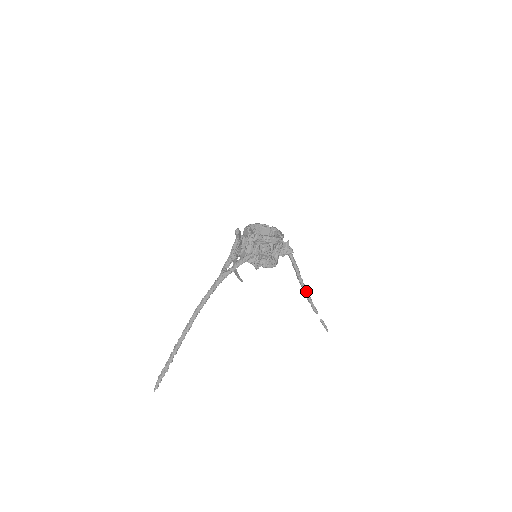
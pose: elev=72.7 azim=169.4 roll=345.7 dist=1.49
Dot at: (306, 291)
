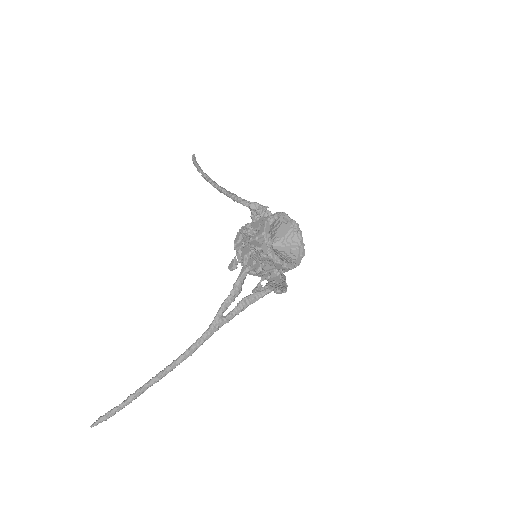
Dot at: occluded
